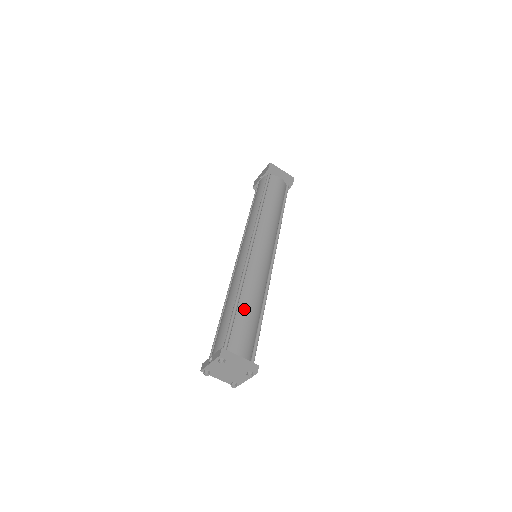
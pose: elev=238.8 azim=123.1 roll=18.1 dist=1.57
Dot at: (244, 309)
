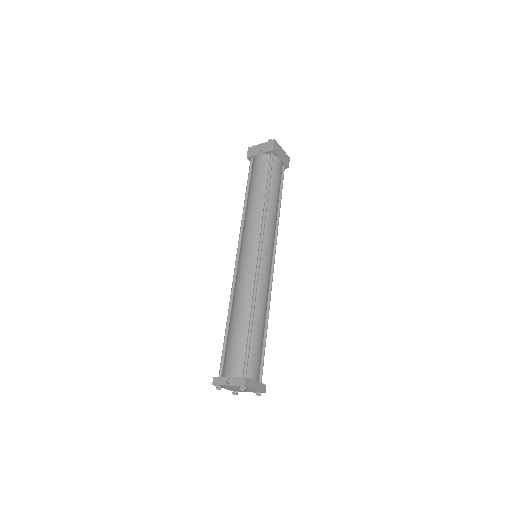
Dot at: (257, 330)
